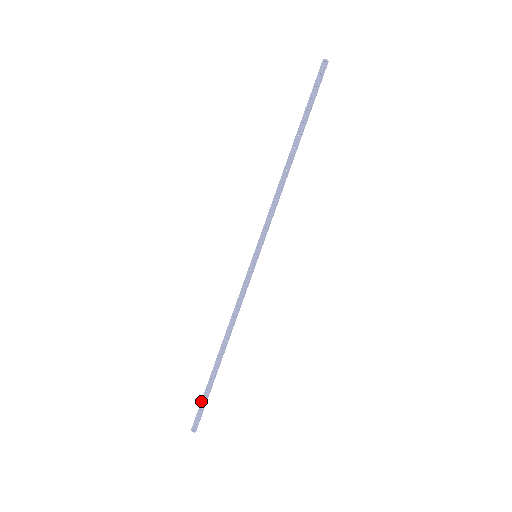
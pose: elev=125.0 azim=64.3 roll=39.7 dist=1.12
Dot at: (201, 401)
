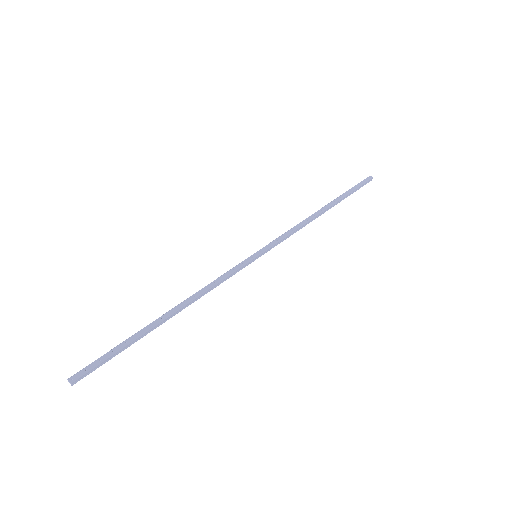
Dot at: occluded
